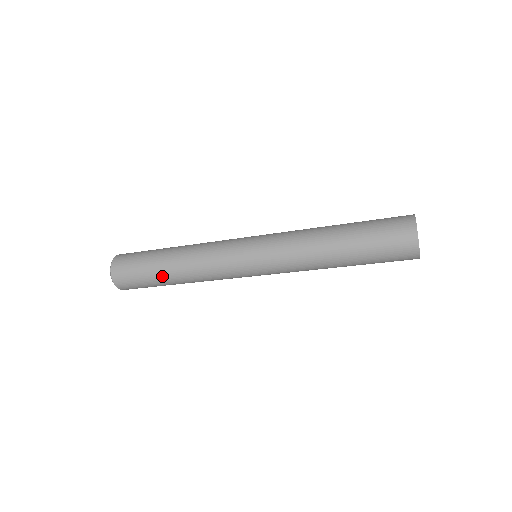
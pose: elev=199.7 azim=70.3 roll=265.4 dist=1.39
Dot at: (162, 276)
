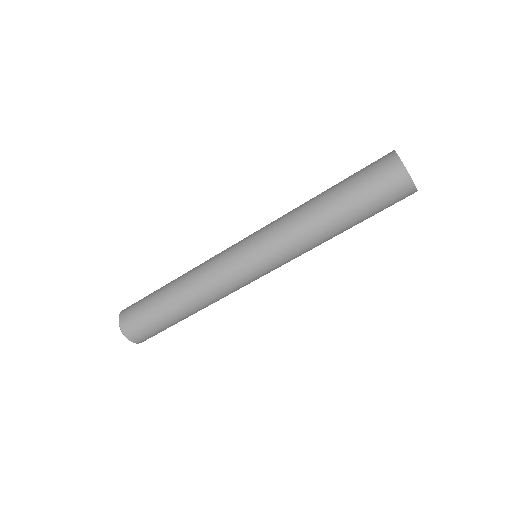
Dot at: (164, 287)
